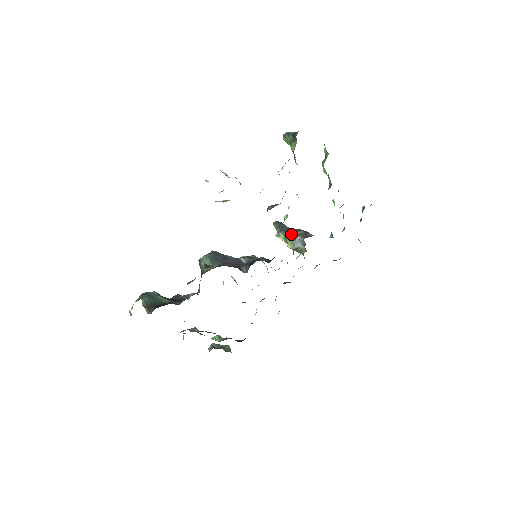
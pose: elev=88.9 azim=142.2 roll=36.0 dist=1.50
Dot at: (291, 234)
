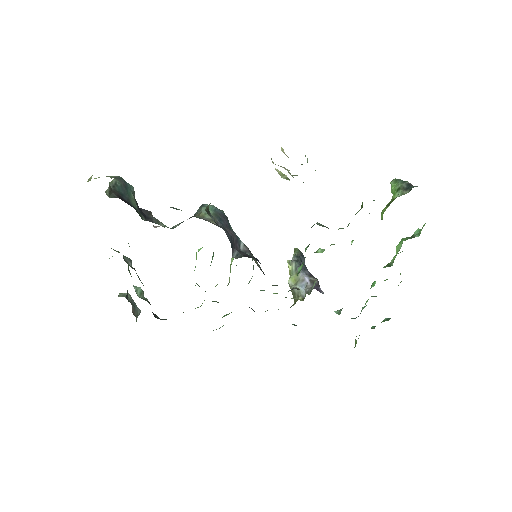
Dot at: (304, 273)
